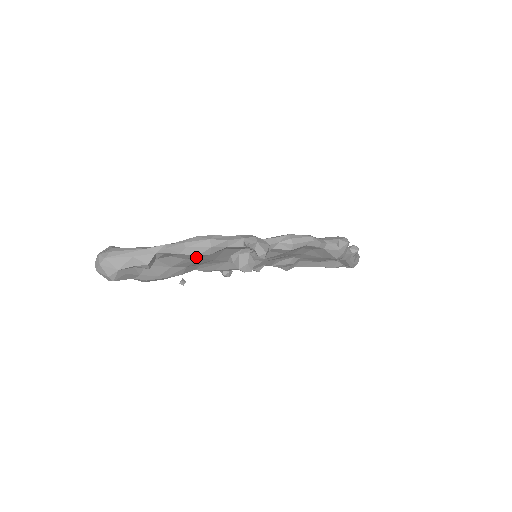
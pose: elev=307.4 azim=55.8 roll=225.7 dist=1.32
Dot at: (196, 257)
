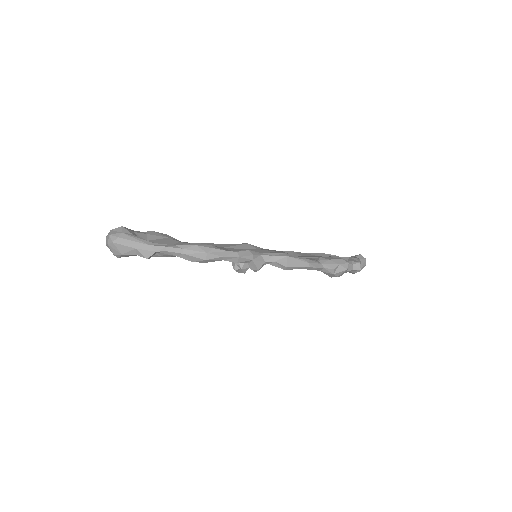
Dot at: occluded
